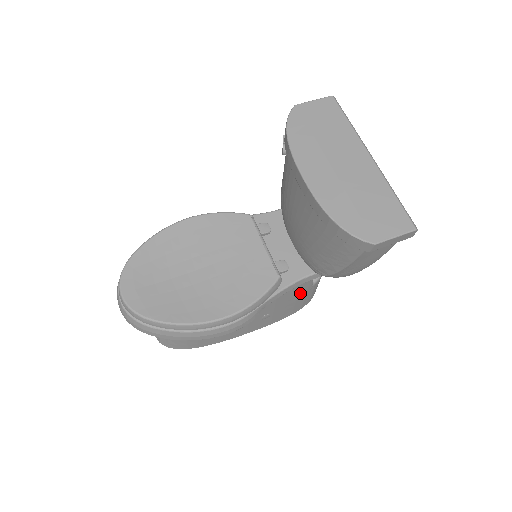
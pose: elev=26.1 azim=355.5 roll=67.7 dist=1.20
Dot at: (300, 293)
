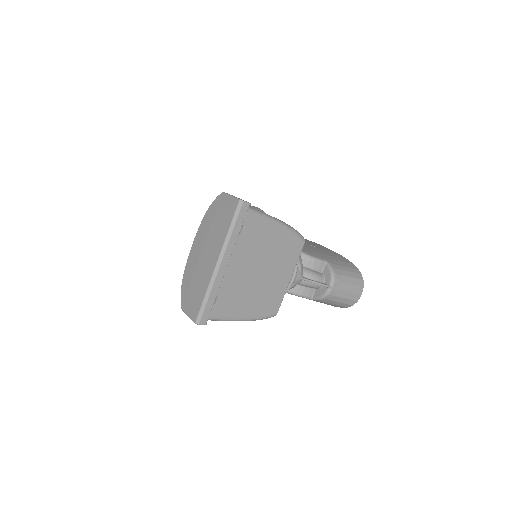
Dot at: occluded
